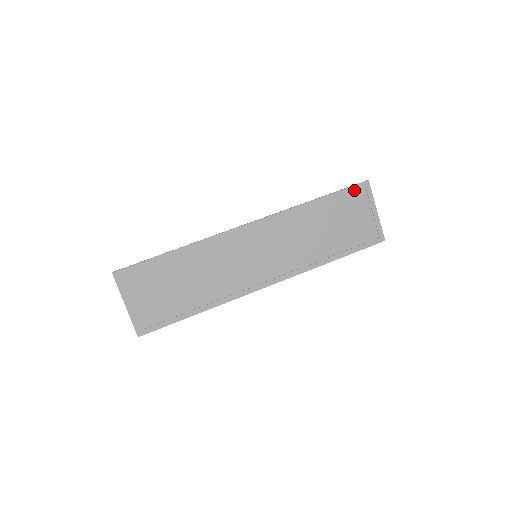
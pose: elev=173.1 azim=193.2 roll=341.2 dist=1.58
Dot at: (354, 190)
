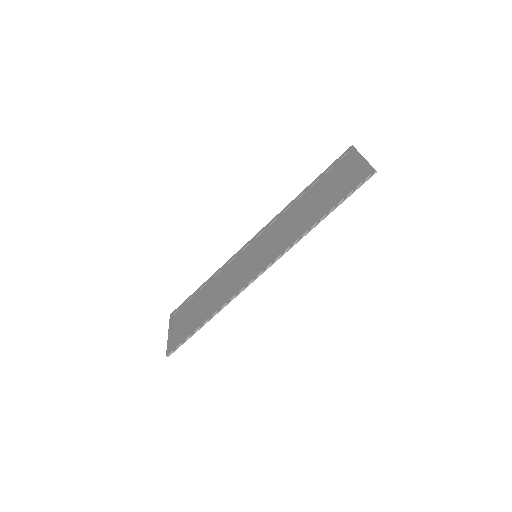
Dot at: (339, 160)
